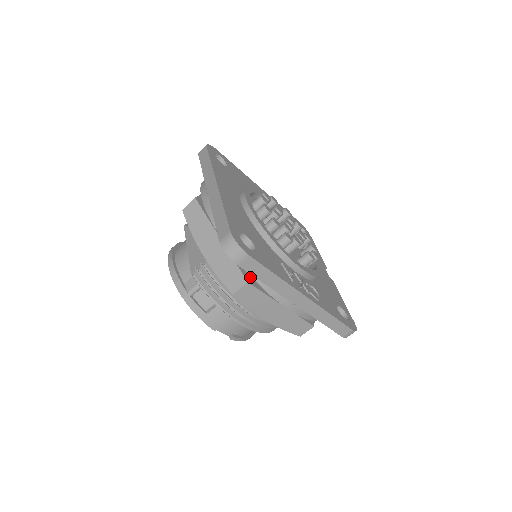
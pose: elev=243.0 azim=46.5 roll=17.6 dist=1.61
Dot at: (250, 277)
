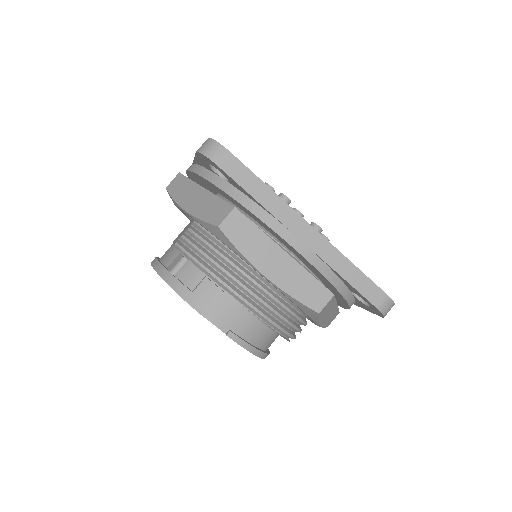
Dot at: occluded
